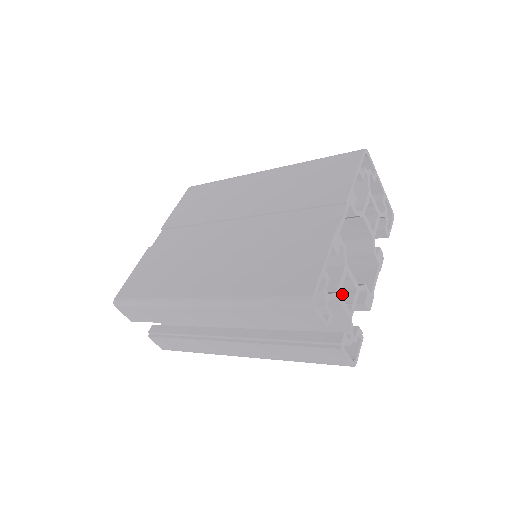
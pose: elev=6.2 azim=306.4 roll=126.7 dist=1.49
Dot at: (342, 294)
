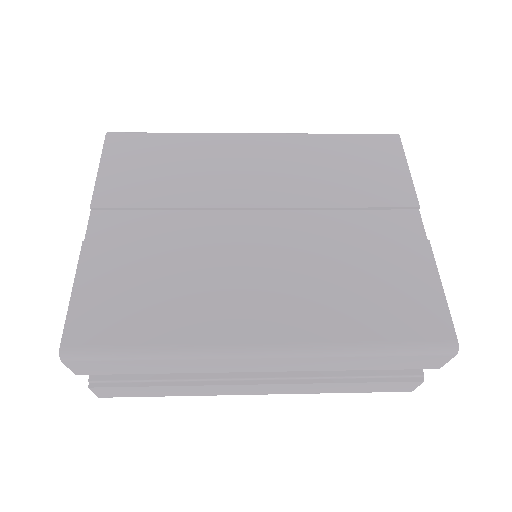
Dot at: occluded
